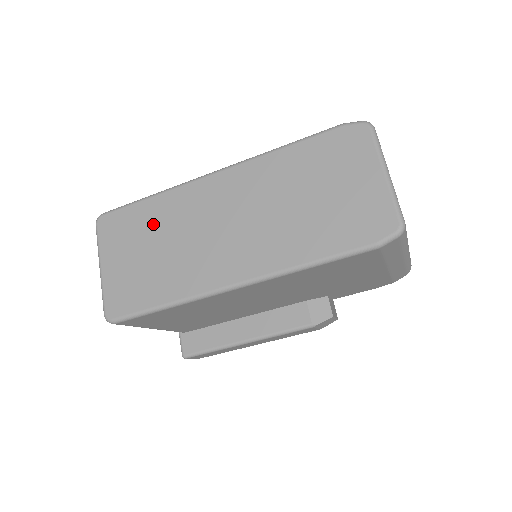
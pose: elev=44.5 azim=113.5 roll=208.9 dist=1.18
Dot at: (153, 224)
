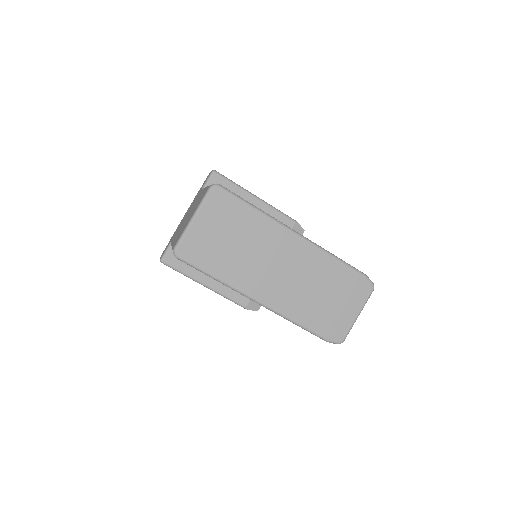
Dot at: (245, 227)
